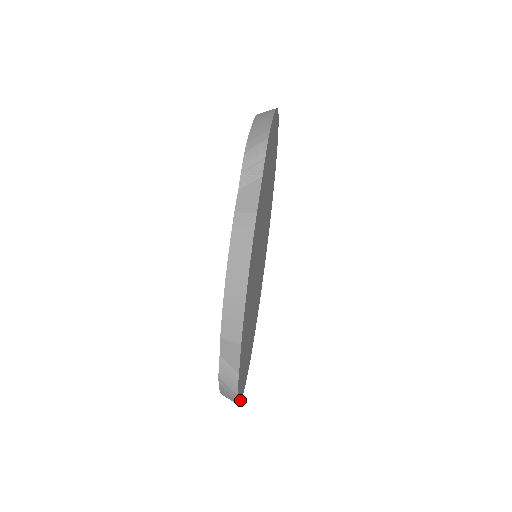
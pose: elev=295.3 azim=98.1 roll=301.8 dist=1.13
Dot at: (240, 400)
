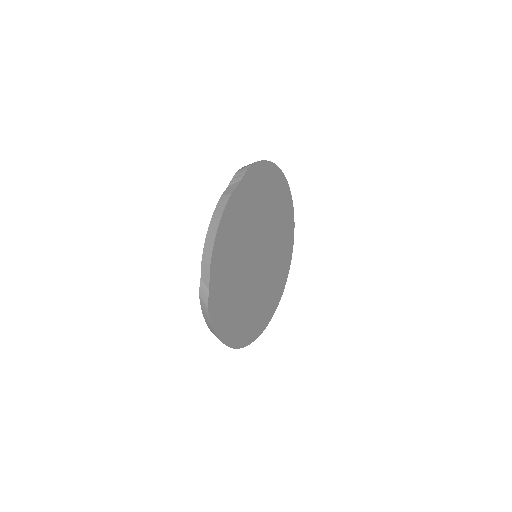
Dot at: (220, 337)
